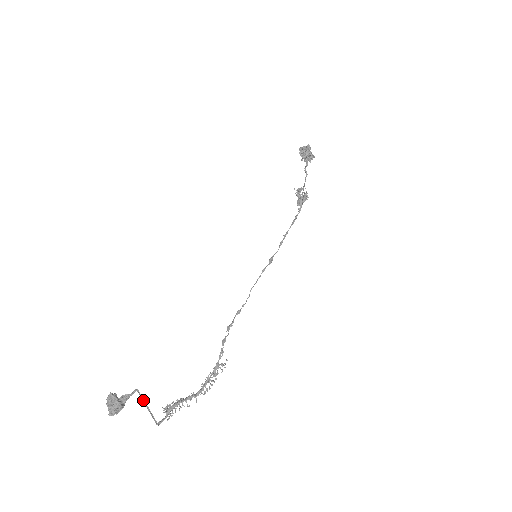
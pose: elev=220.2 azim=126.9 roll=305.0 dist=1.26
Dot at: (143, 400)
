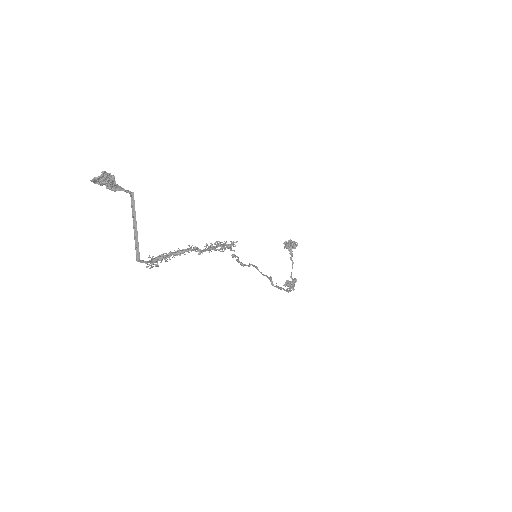
Dot at: (133, 210)
